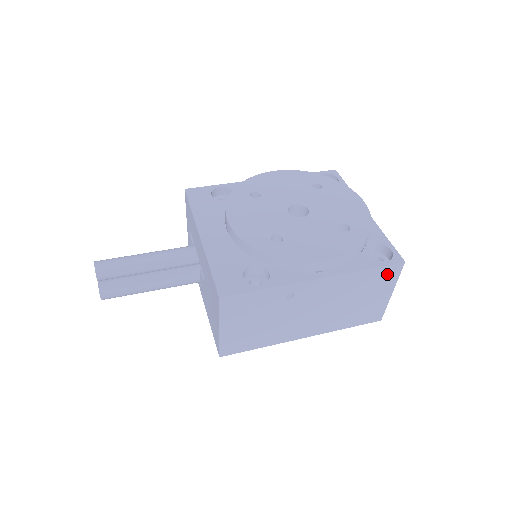
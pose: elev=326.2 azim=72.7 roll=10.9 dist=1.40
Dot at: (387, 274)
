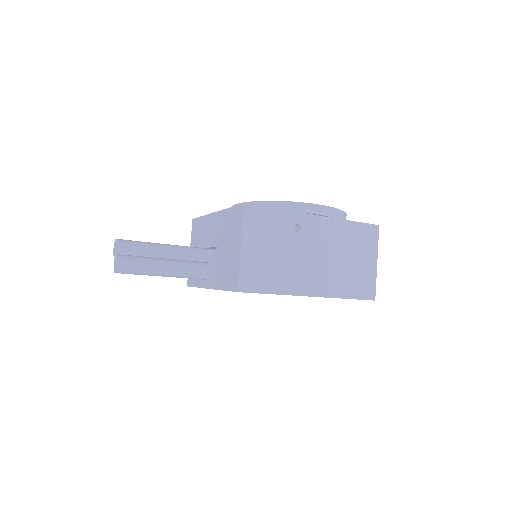
Dot at: (368, 235)
